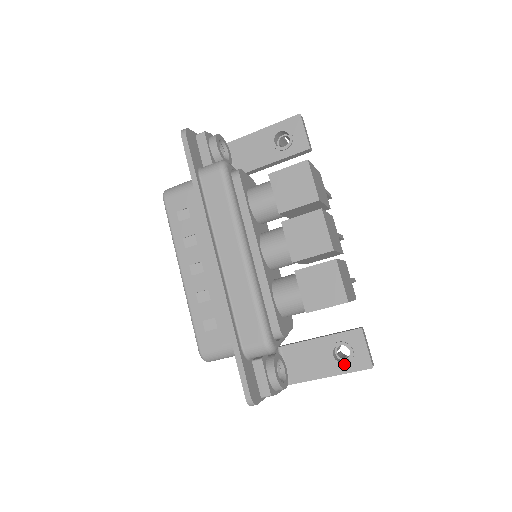
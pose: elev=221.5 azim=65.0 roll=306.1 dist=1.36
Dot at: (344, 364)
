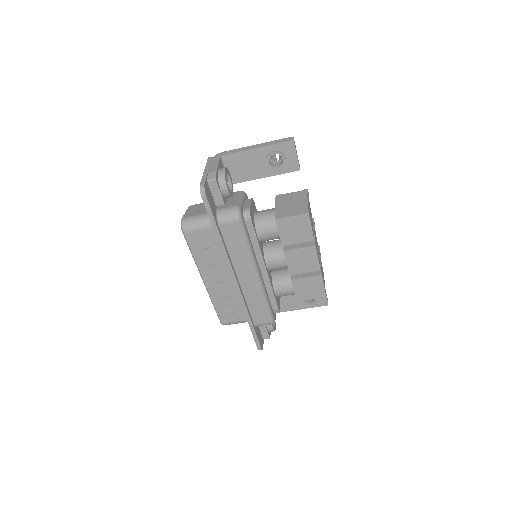
Dot at: (310, 304)
